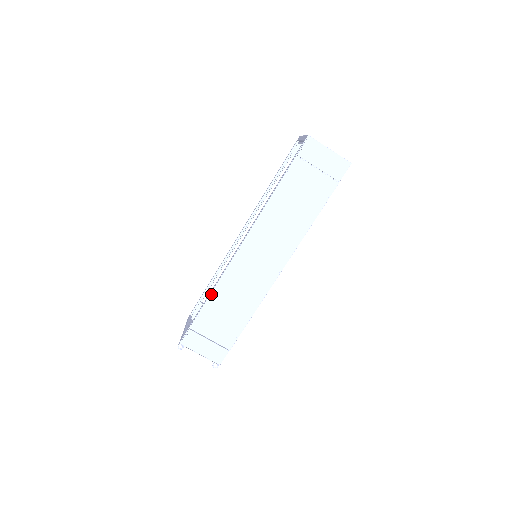
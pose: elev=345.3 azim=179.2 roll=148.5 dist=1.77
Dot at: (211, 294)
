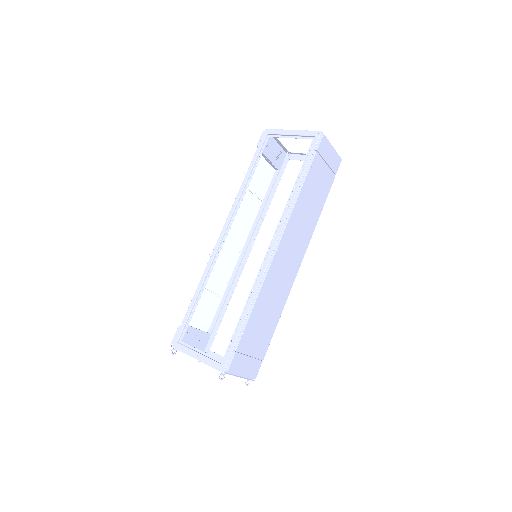
Dot at: (254, 305)
